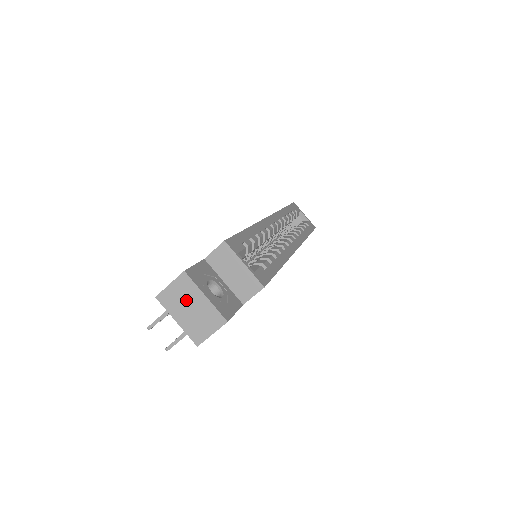
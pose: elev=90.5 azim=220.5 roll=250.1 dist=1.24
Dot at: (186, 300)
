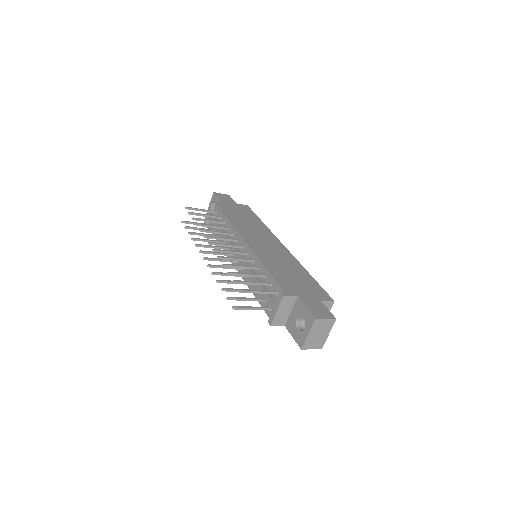
Dot at: (322, 330)
